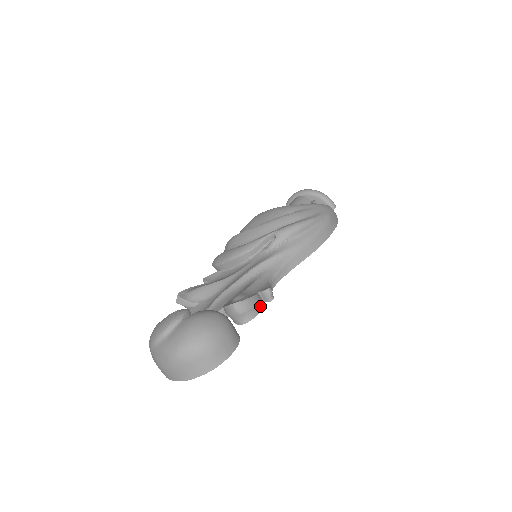
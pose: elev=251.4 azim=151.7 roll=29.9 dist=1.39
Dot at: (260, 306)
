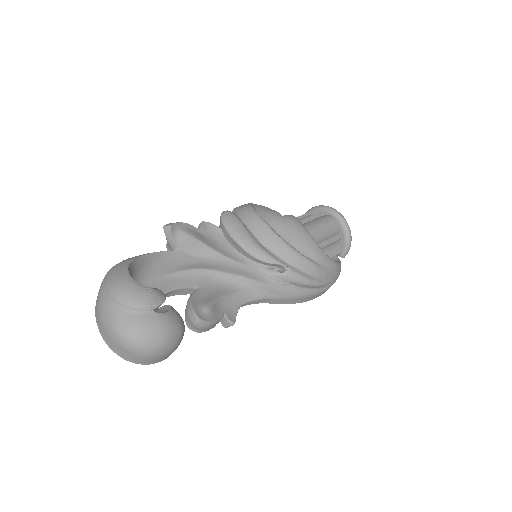
Dot at: (214, 326)
